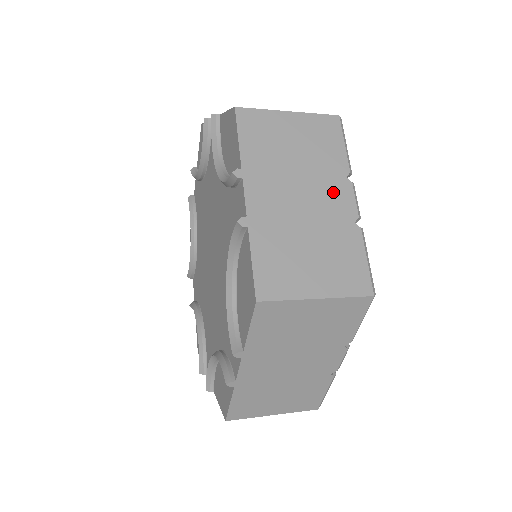
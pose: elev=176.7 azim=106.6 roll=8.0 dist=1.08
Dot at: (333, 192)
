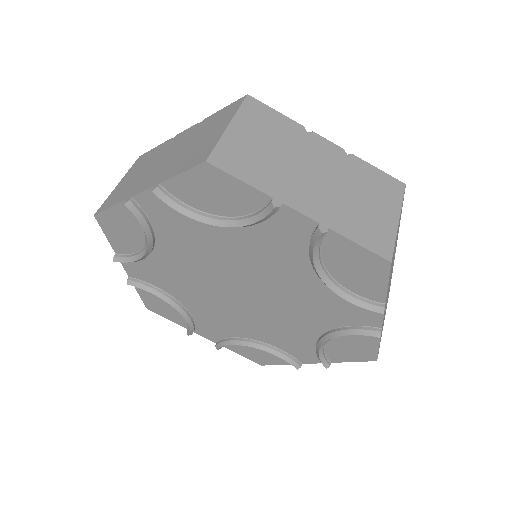
Dot at: (317, 150)
